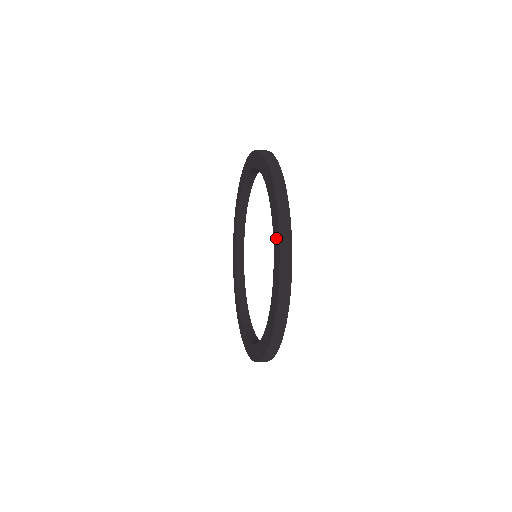
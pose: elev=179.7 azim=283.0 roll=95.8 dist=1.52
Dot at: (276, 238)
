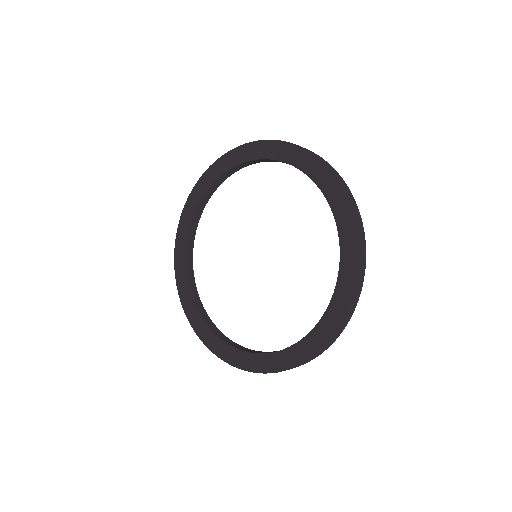
Dot at: (350, 236)
